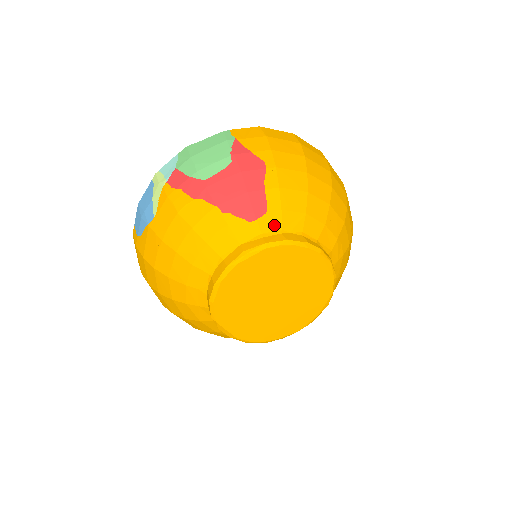
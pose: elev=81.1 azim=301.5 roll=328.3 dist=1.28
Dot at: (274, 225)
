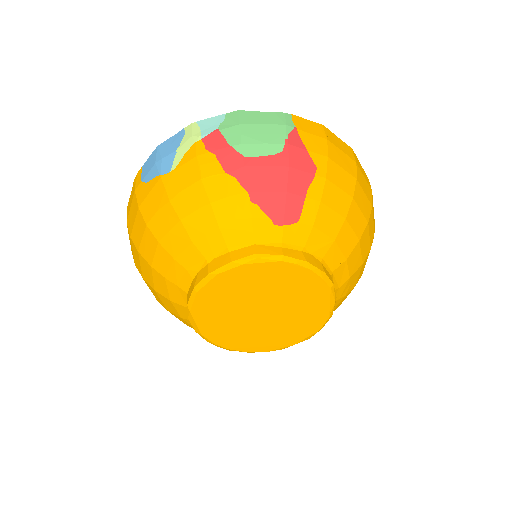
Dot at: (298, 239)
